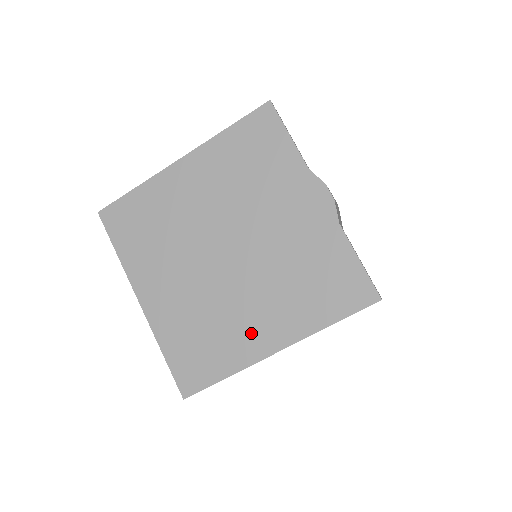
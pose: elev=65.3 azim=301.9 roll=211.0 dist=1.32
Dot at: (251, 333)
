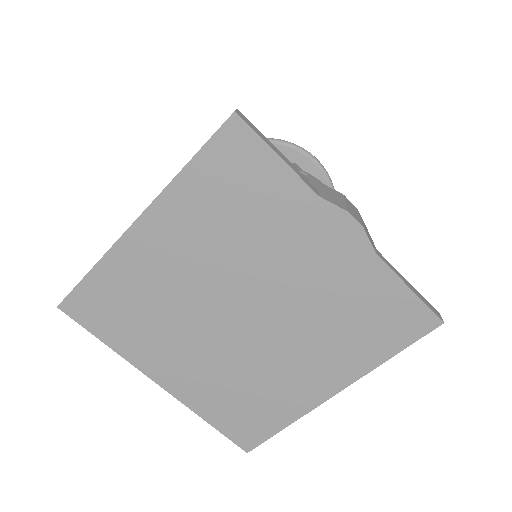
Dot at: (300, 385)
